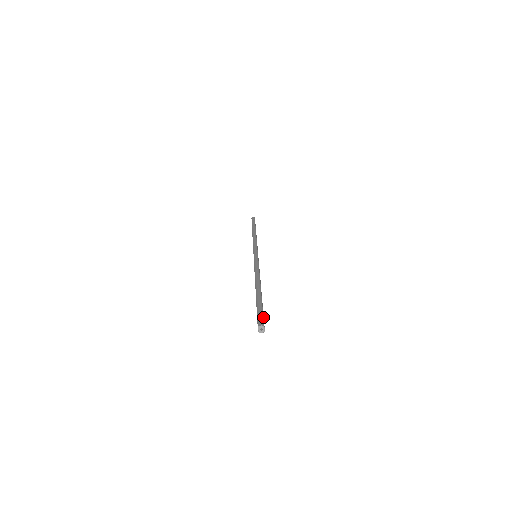
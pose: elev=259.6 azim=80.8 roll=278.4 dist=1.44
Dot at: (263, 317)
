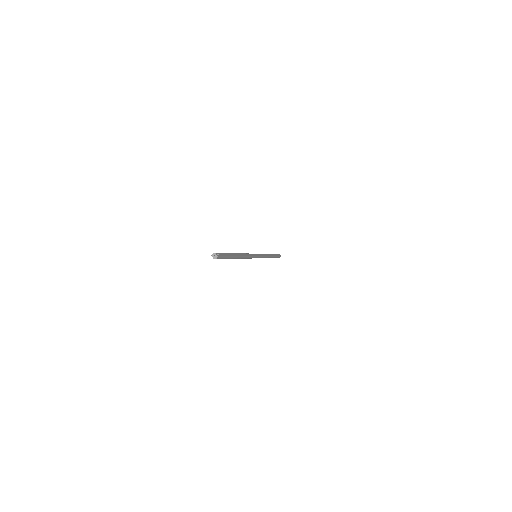
Dot at: (221, 254)
